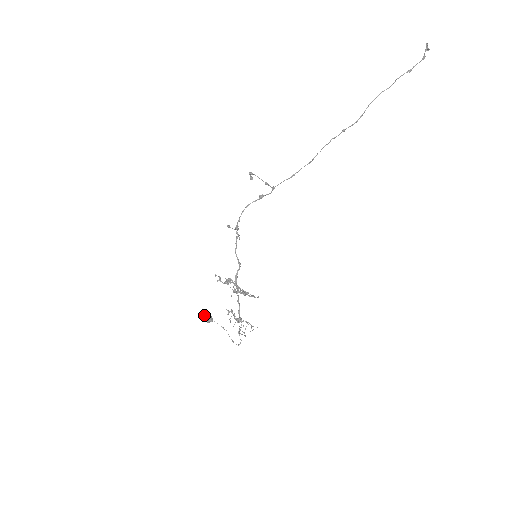
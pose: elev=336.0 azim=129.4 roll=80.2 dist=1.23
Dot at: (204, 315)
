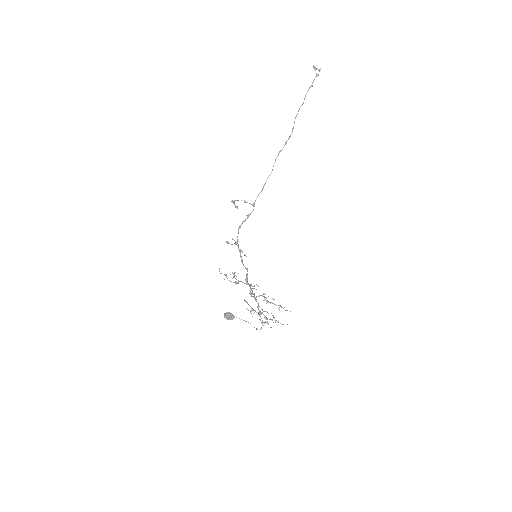
Dot at: (225, 313)
